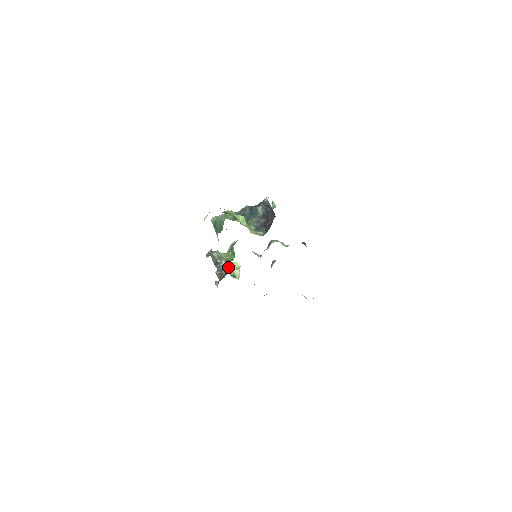
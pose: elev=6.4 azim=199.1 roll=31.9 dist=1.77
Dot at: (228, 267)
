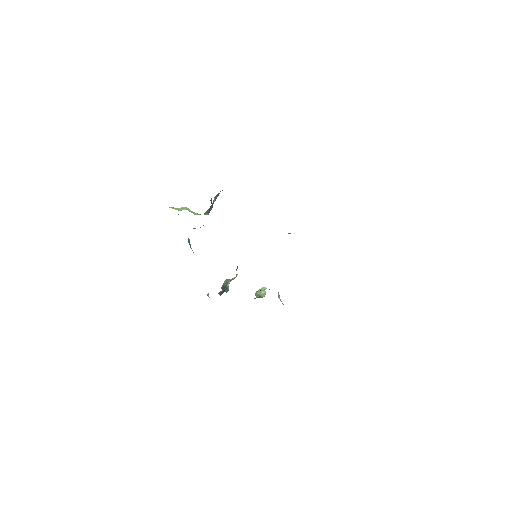
Dot at: (255, 295)
